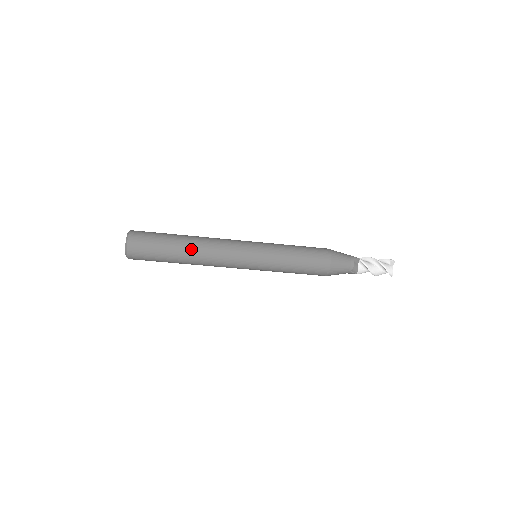
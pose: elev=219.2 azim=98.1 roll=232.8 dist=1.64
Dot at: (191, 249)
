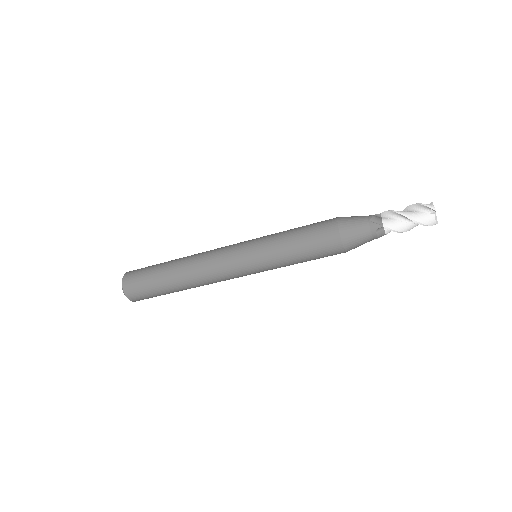
Dot at: (185, 285)
